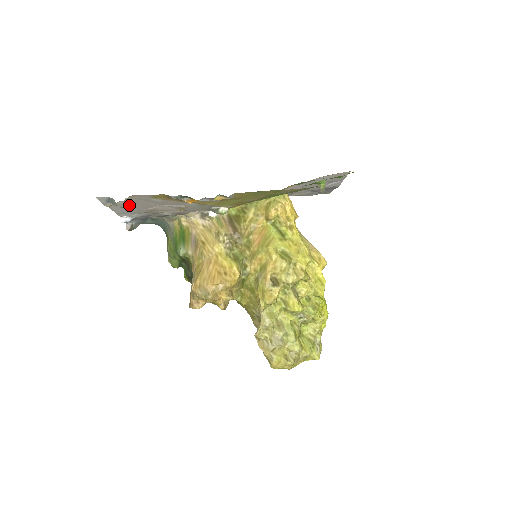
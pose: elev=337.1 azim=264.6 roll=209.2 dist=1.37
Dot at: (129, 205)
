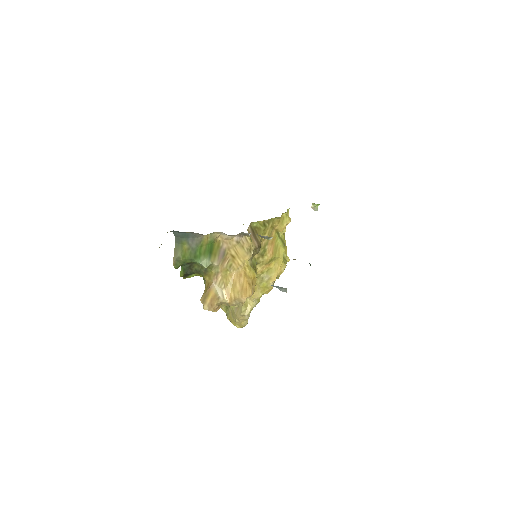
Dot at: occluded
